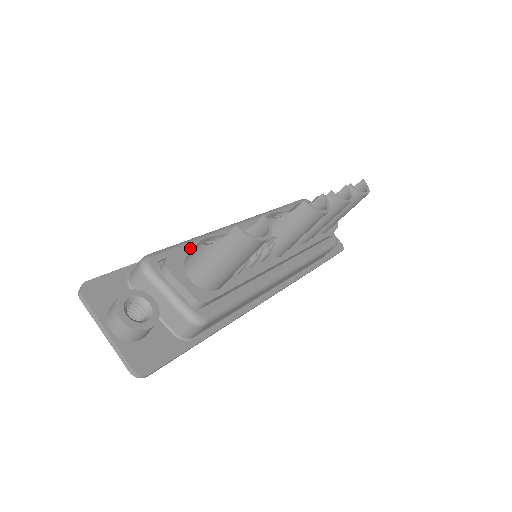
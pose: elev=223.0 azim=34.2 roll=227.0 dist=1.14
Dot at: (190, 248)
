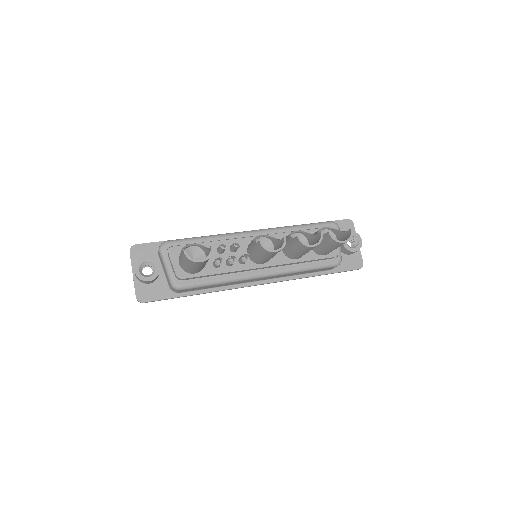
Dot at: occluded
